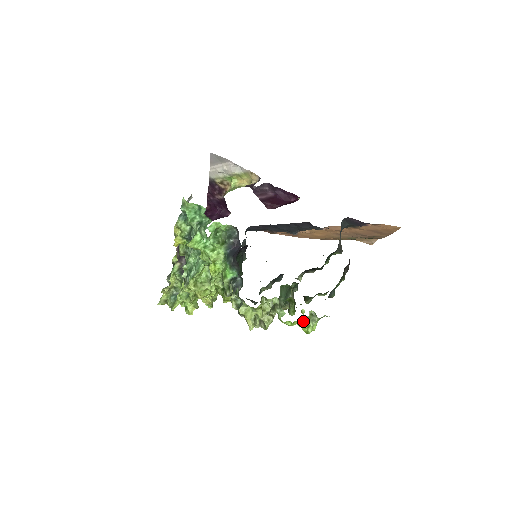
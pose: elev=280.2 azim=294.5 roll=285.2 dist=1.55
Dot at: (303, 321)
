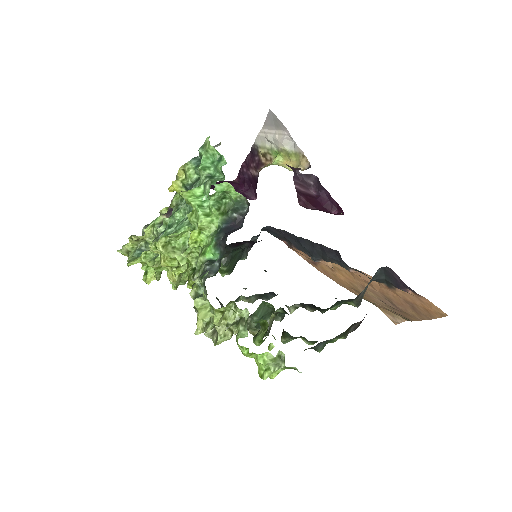
Dot at: (264, 359)
